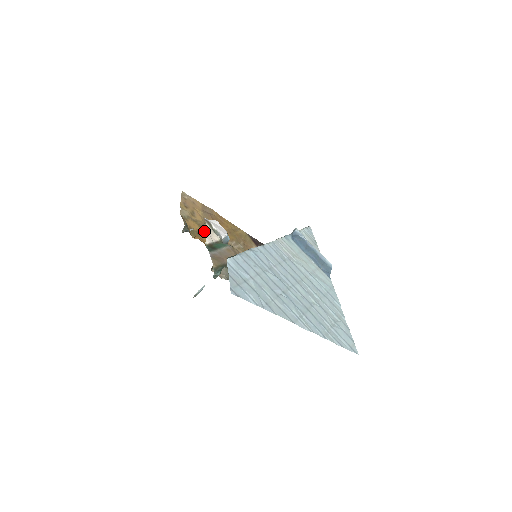
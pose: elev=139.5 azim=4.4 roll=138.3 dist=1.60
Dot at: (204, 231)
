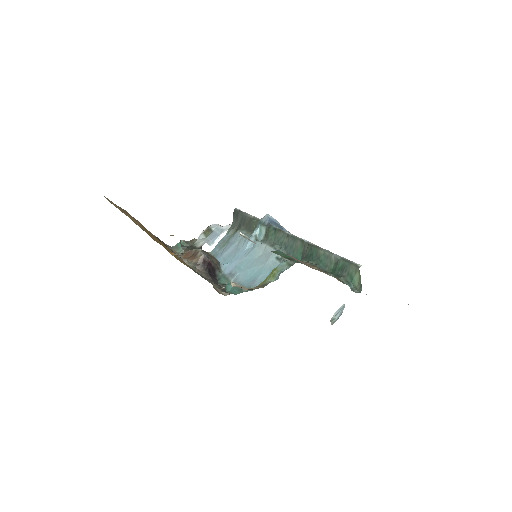
Dot at: (159, 242)
